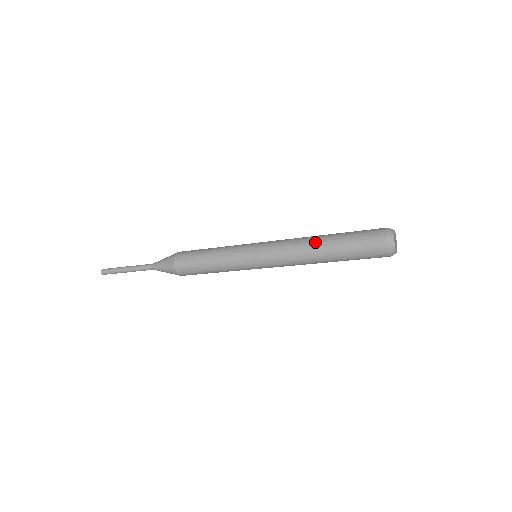
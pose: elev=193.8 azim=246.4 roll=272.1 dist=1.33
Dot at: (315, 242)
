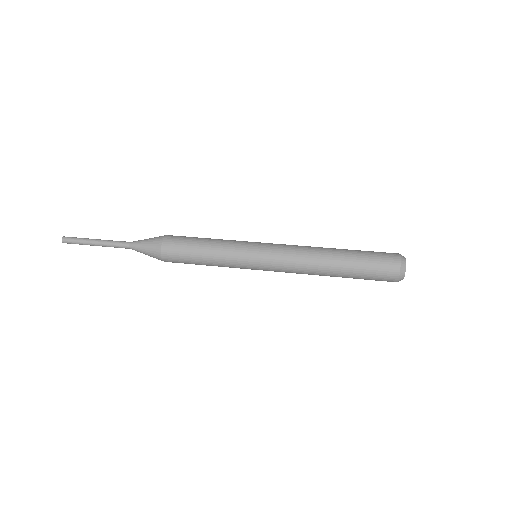
Dot at: (326, 253)
